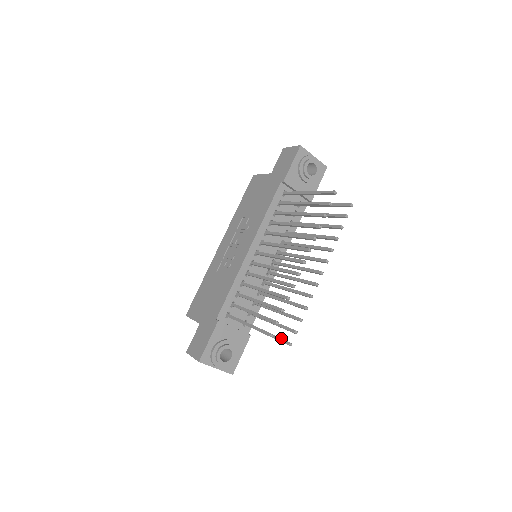
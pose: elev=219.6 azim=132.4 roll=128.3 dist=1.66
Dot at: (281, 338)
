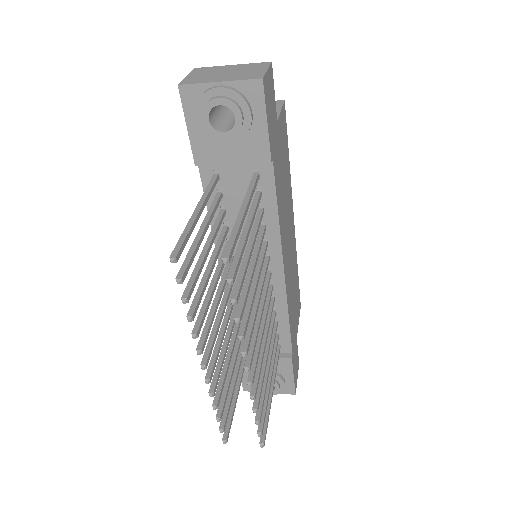
Dot at: occluded
